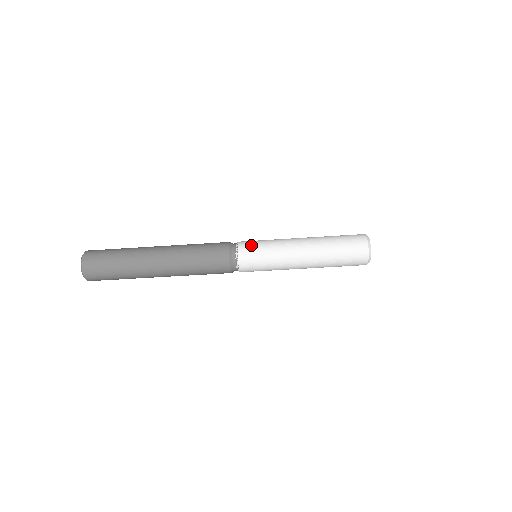
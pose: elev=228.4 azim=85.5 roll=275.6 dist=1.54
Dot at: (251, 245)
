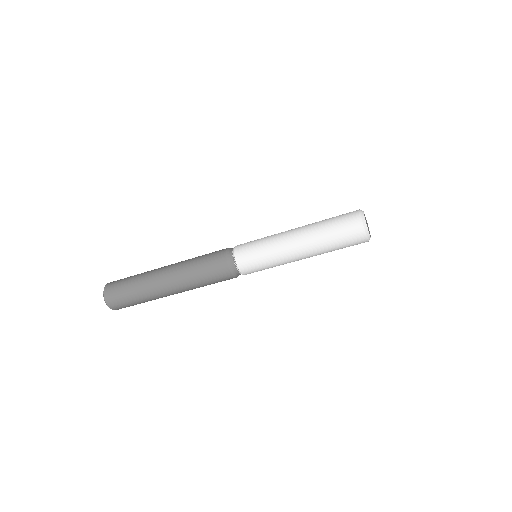
Dot at: (250, 263)
